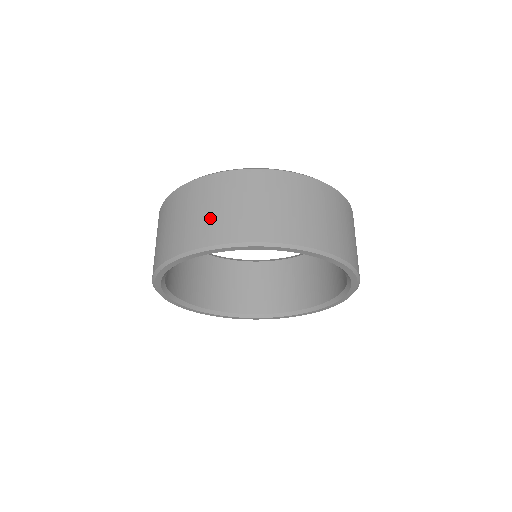
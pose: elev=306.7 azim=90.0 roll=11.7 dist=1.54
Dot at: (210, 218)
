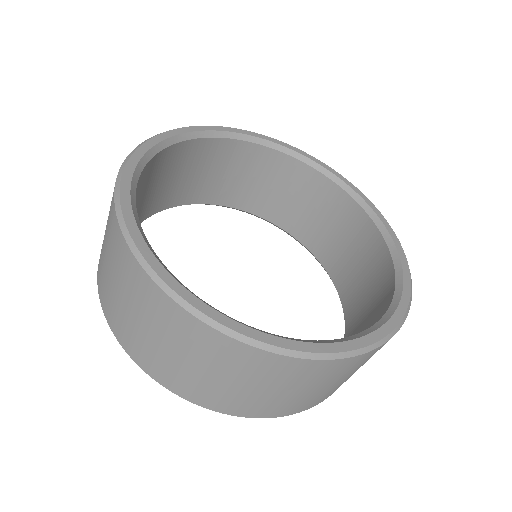
Dot at: (141, 337)
